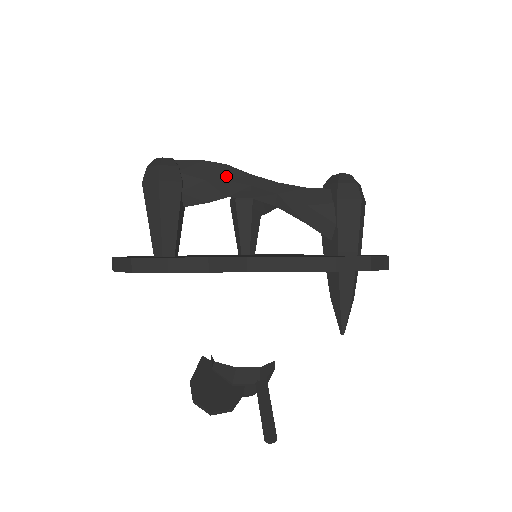
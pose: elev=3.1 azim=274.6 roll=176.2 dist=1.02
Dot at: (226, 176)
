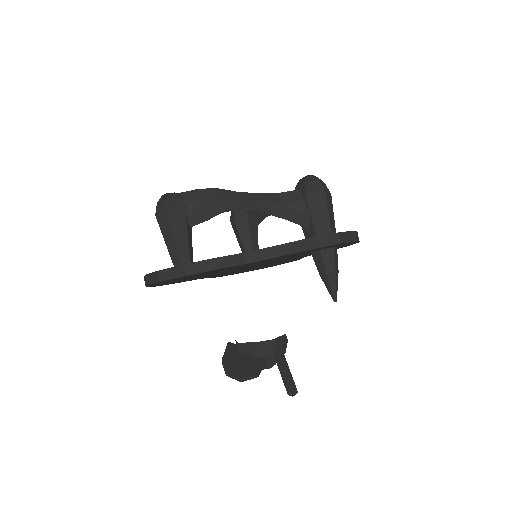
Dot at: (217, 197)
